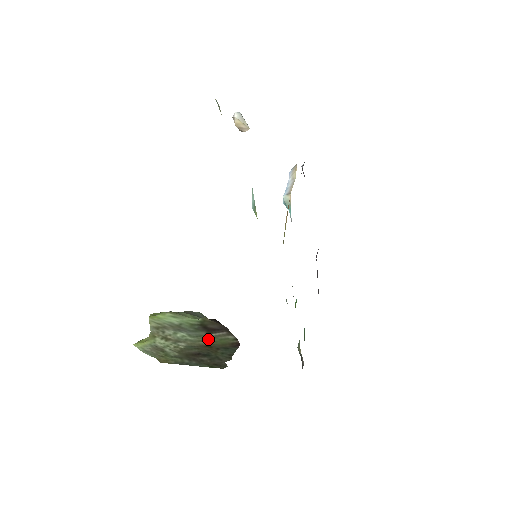
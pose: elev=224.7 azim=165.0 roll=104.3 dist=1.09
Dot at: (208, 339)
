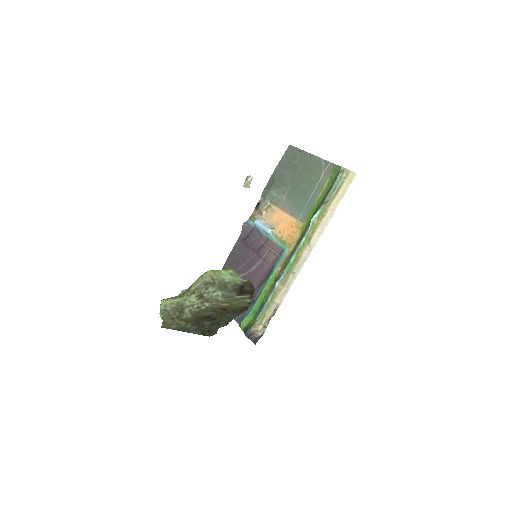
Dot at: (232, 301)
